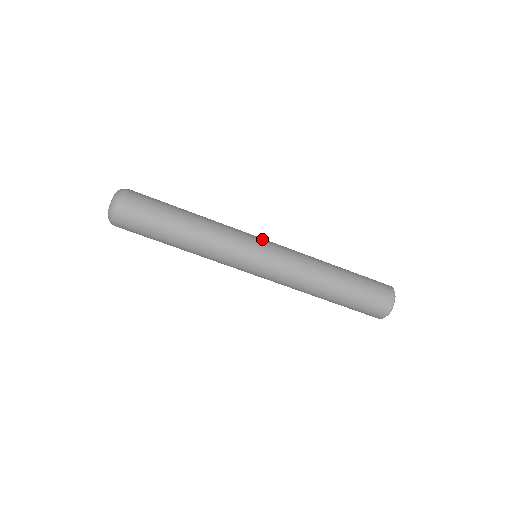
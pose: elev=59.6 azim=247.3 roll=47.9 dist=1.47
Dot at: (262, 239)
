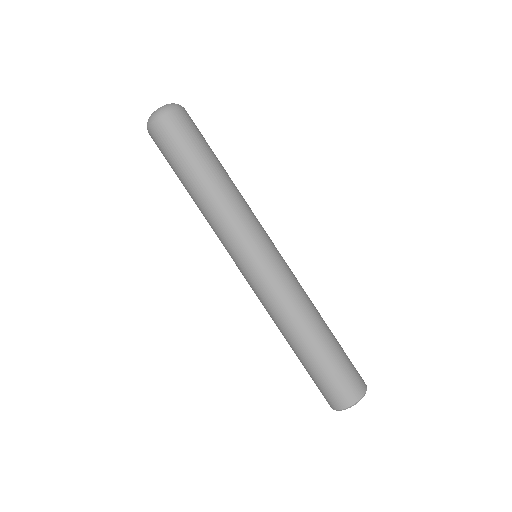
Dot at: (269, 246)
